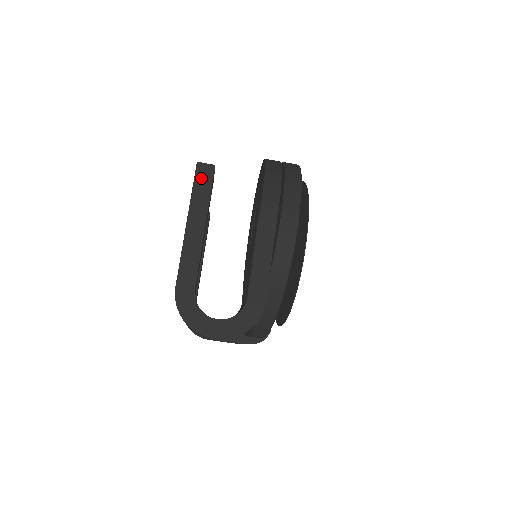
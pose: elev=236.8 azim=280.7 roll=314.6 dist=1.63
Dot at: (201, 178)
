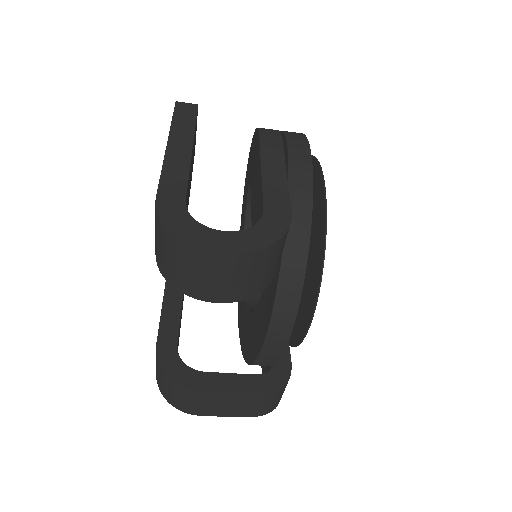
Dot at: (182, 112)
